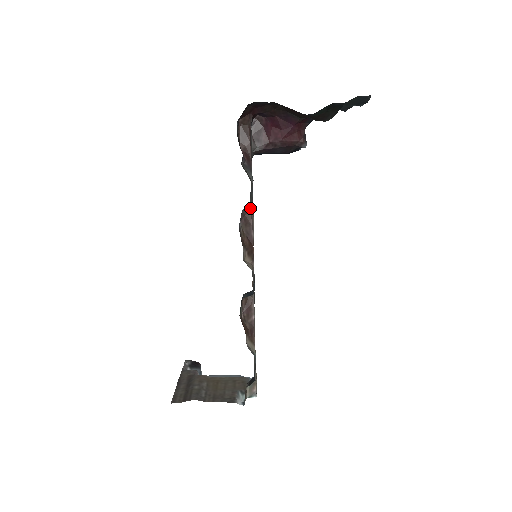
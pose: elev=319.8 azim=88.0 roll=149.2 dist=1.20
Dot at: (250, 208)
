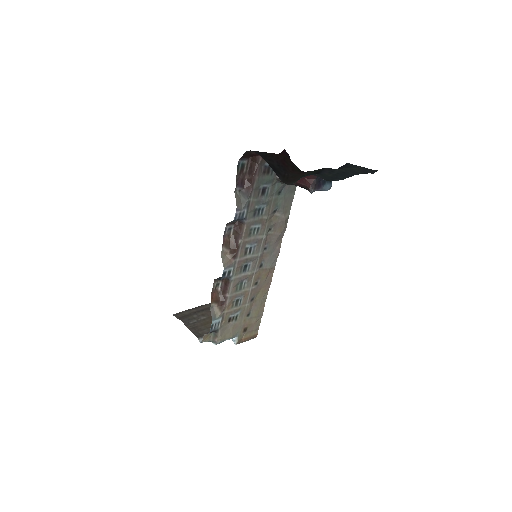
Dot at: (242, 222)
